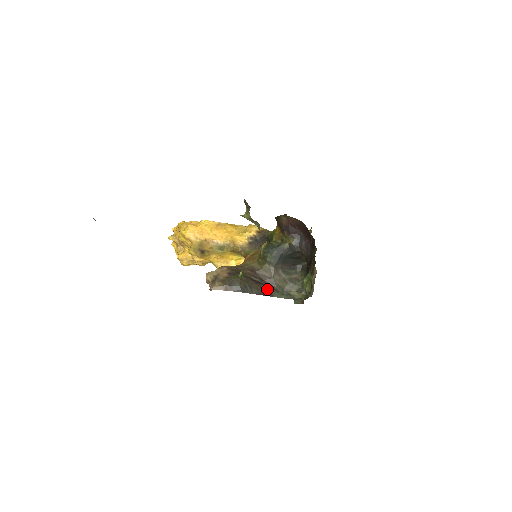
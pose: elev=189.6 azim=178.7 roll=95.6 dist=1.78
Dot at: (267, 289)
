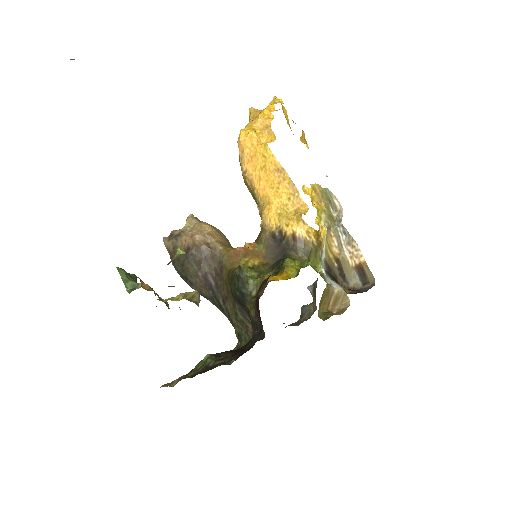
Dot at: (213, 299)
